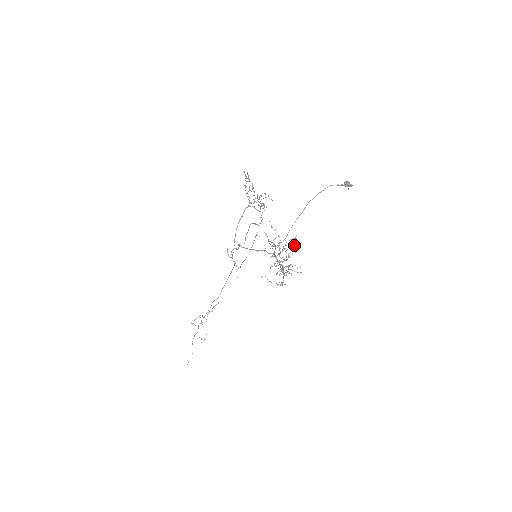
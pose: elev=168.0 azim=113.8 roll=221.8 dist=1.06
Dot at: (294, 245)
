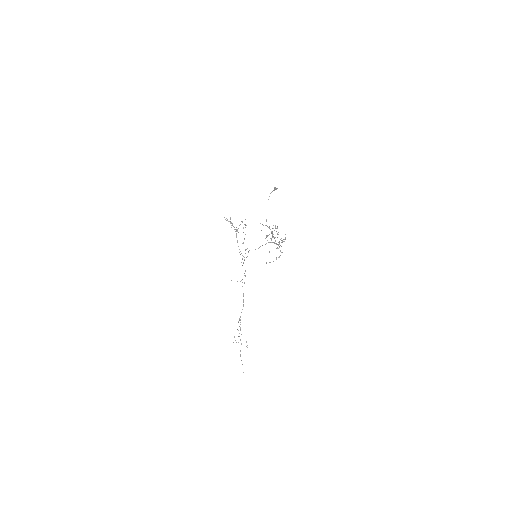
Dot at: (276, 228)
